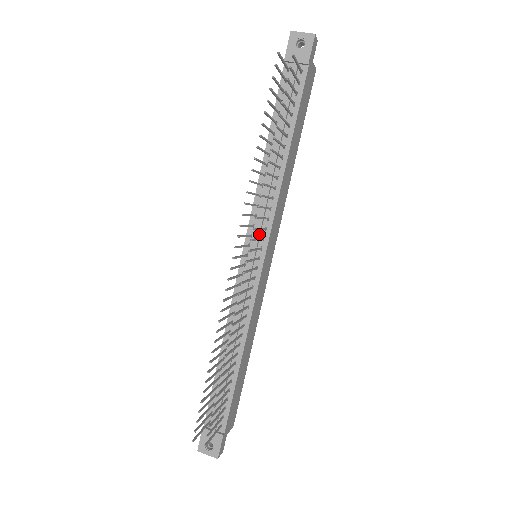
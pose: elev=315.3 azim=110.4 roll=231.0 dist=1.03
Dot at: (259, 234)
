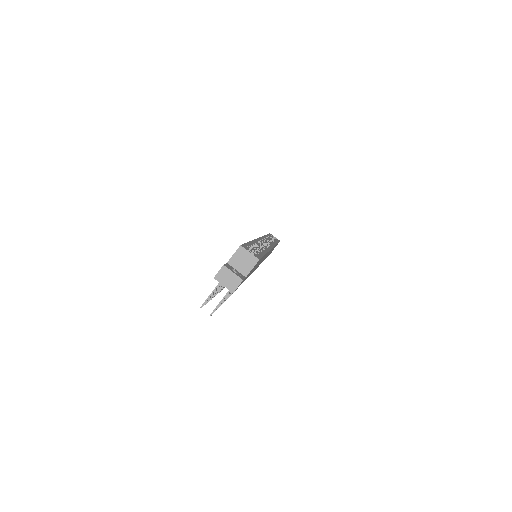
Dot at: occluded
